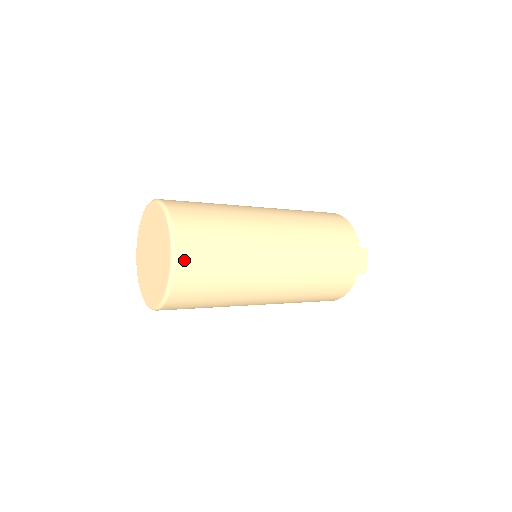
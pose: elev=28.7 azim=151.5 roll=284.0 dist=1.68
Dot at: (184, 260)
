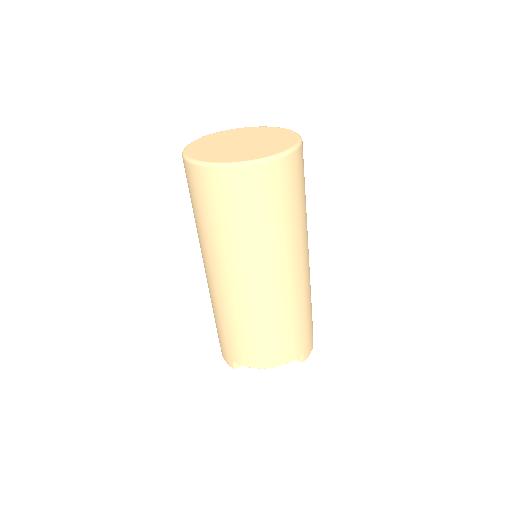
Dot at: (298, 159)
